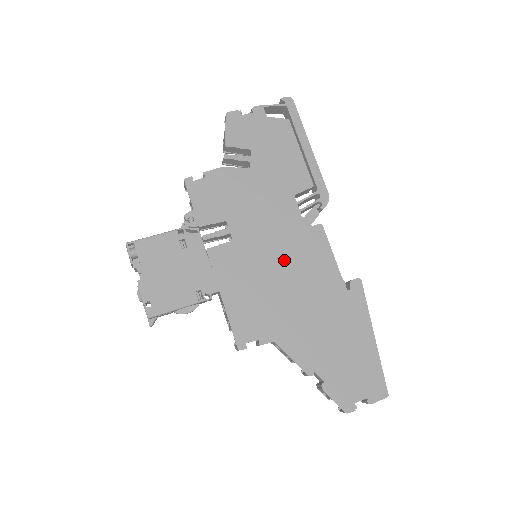
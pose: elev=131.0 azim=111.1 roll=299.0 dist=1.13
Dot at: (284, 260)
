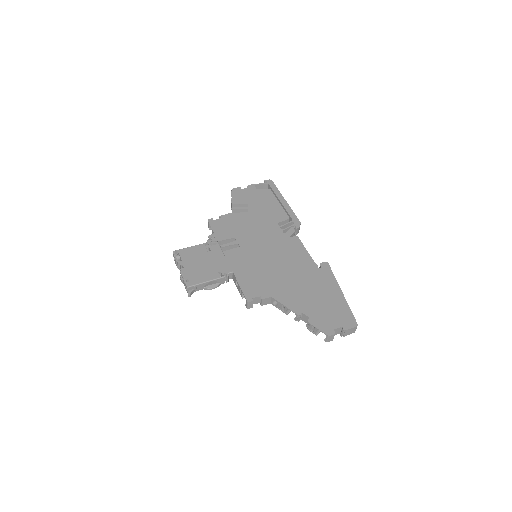
Dot at: (274, 255)
